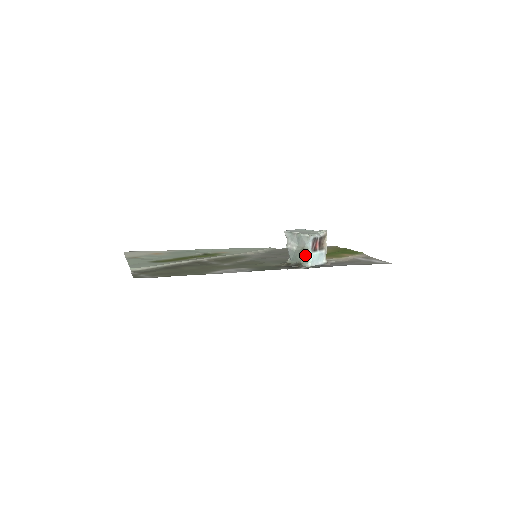
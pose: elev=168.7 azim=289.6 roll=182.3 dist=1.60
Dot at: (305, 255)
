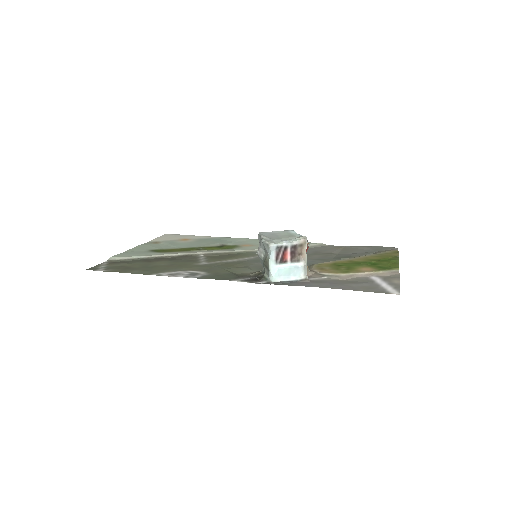
Dot at: (266, 267)
